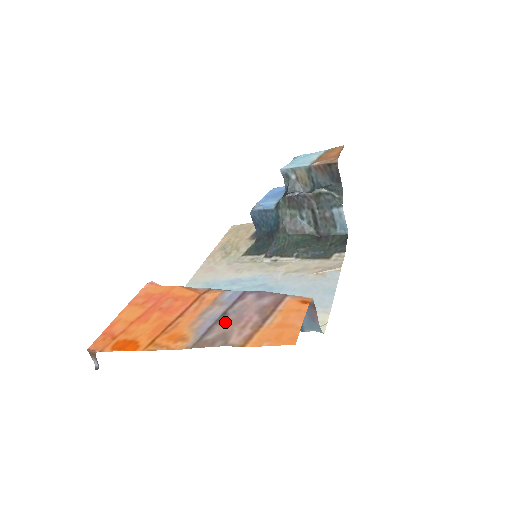
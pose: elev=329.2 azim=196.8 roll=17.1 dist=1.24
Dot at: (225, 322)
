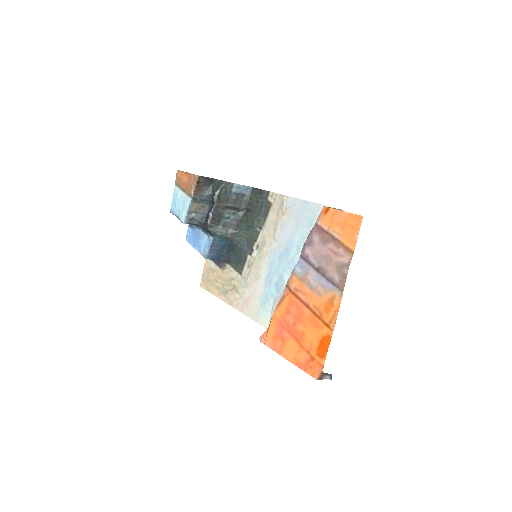
Dot at: (327, 268)
